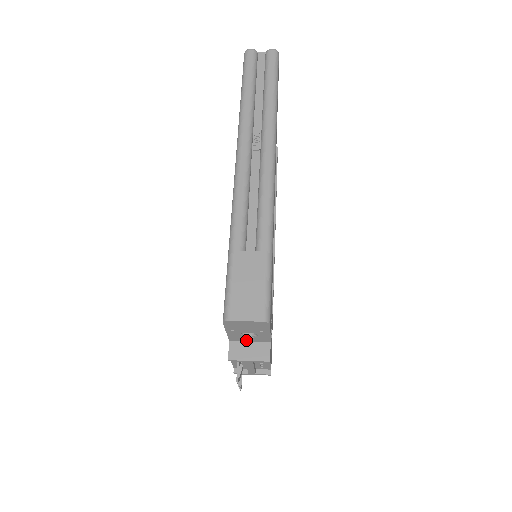
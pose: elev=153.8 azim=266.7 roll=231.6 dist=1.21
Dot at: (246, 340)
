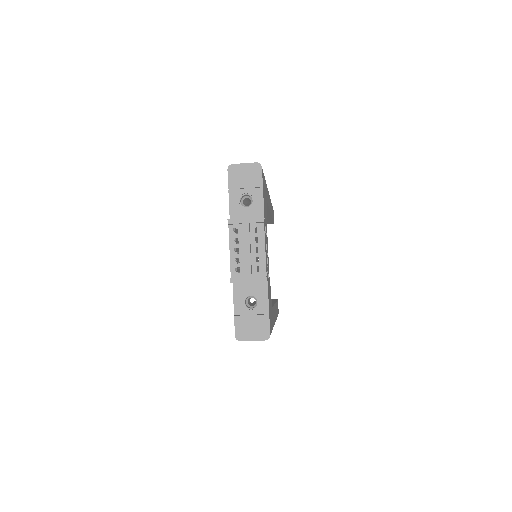
Dot at: (244, 217)
